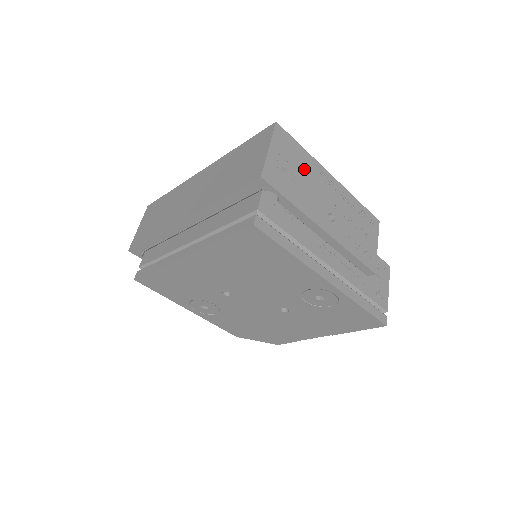
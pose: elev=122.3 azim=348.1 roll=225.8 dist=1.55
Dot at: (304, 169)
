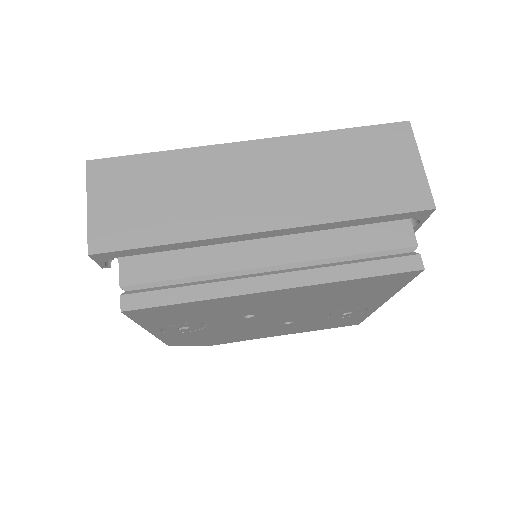
Dot at: occluded
